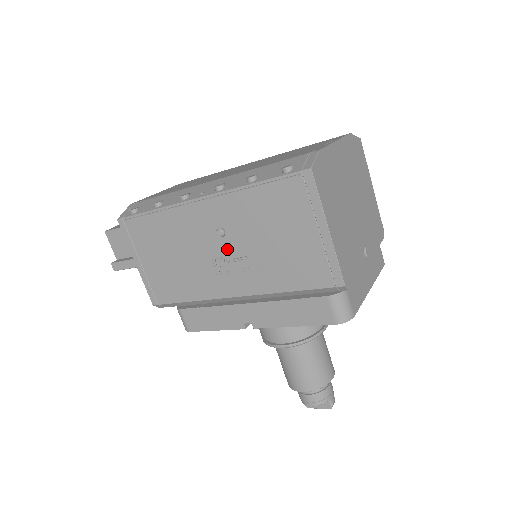
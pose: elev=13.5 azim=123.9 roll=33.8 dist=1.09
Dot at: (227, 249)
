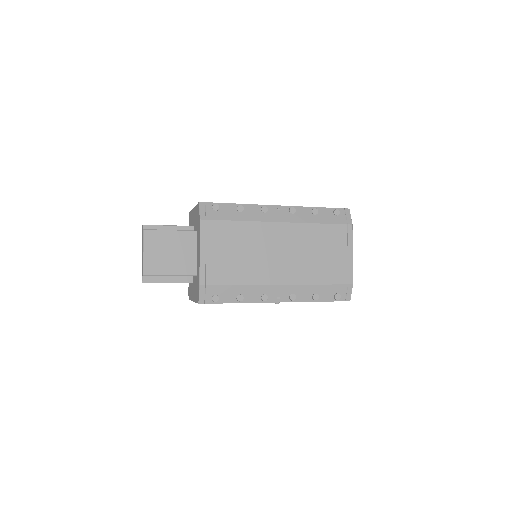
Dot at: occluded
